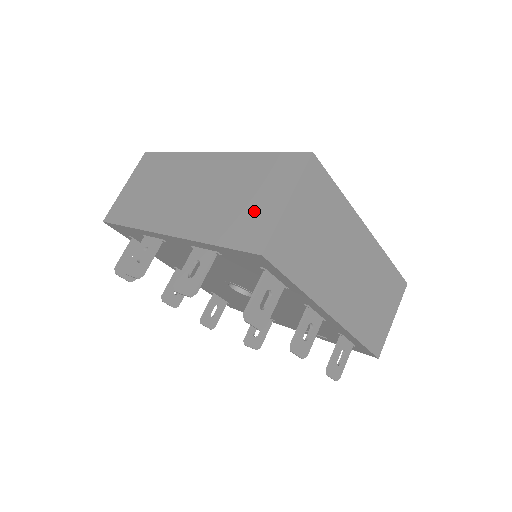
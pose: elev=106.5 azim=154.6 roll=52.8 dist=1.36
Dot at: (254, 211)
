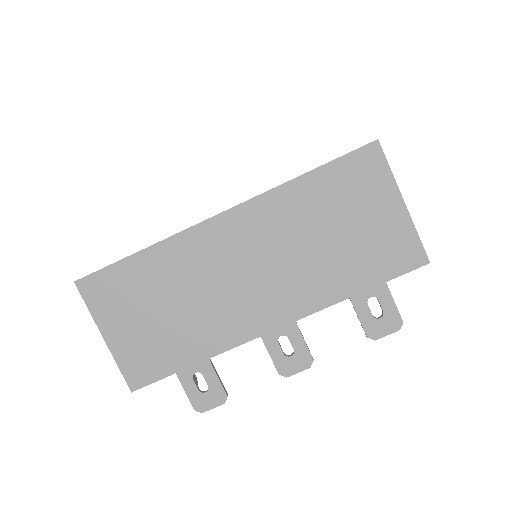
Dot at: occluded
